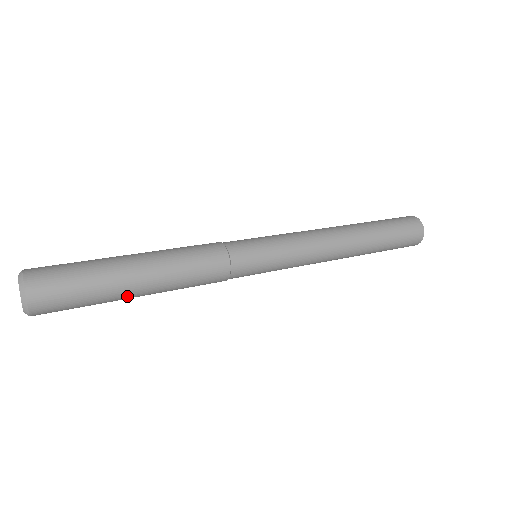
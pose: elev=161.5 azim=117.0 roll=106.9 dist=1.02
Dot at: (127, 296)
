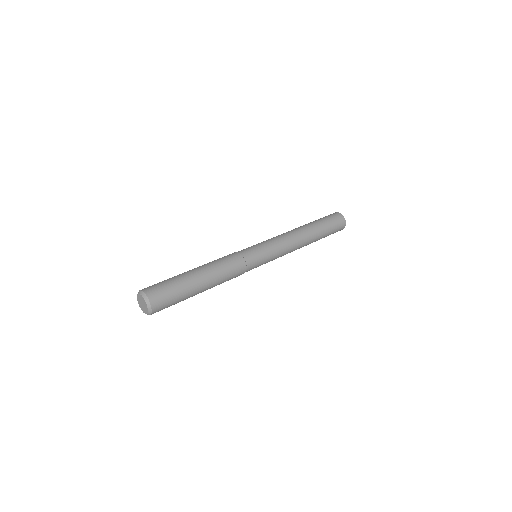
Dot at: occluded
